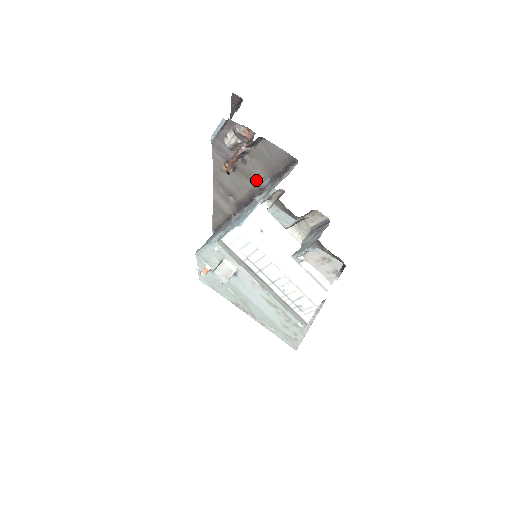
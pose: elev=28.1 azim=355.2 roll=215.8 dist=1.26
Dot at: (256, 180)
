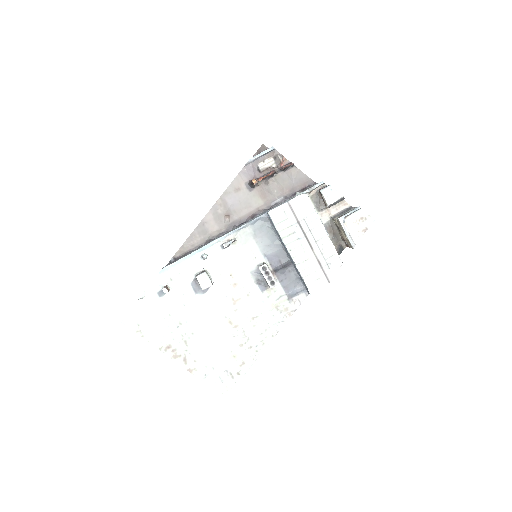
Dot at: (269, 198)
